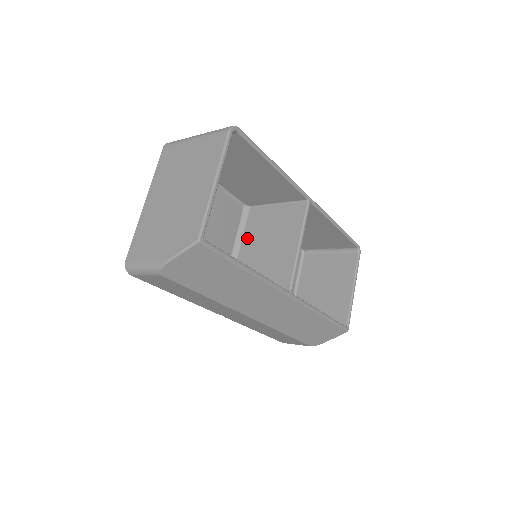
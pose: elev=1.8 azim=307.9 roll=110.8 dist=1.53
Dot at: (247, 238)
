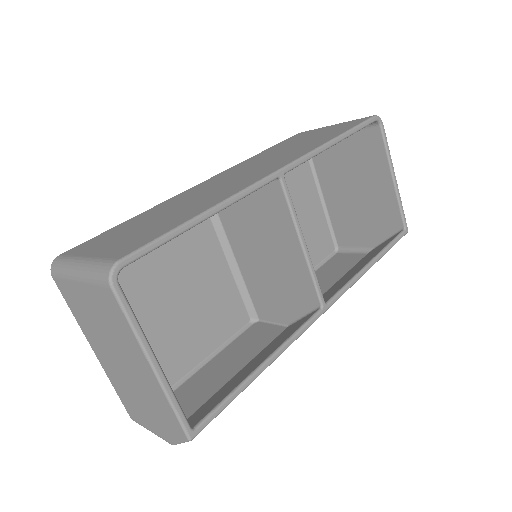
Dot at: (231, 234)
